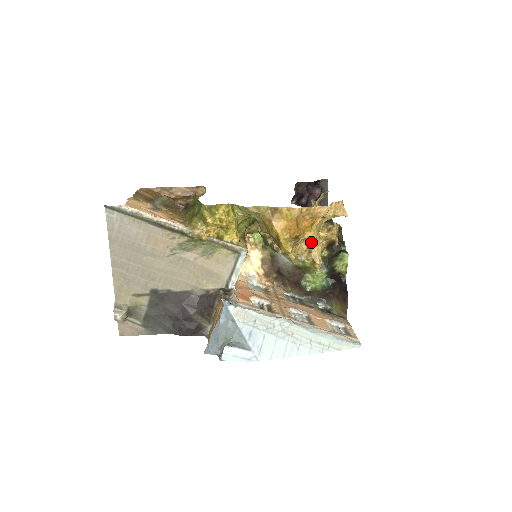
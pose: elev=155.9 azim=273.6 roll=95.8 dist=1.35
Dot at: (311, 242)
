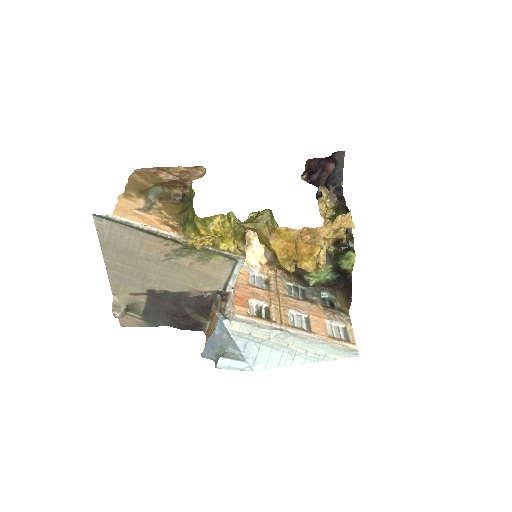
Dot at: occluded
